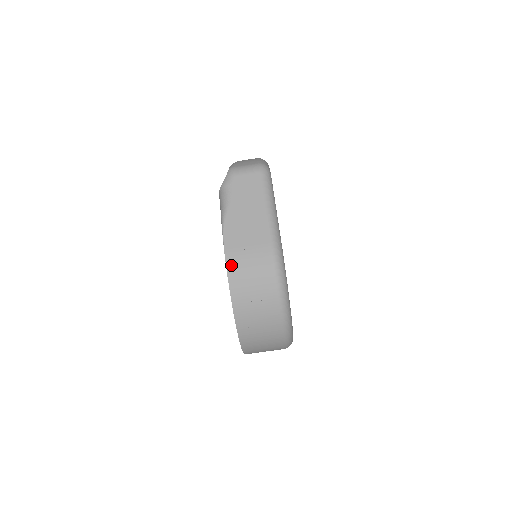
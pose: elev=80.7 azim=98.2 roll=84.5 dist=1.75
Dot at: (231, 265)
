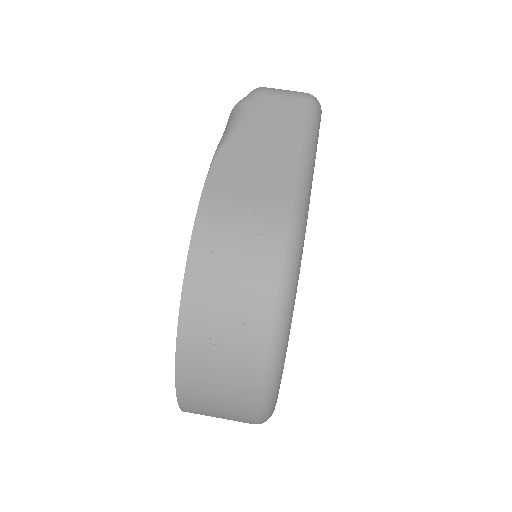
Dot at: (206, 215)
